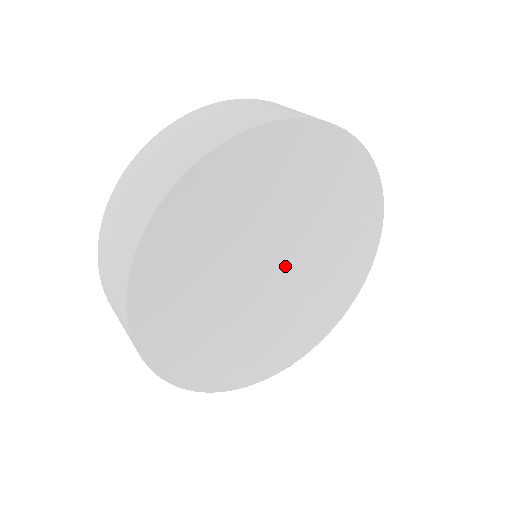
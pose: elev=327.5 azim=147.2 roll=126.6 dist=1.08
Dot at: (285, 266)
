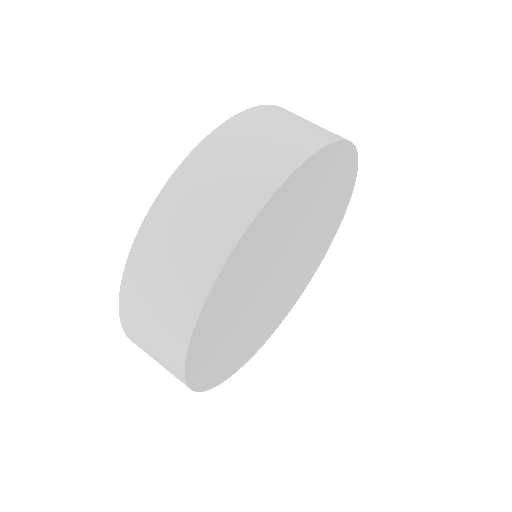
Dot at: (287, 262)
